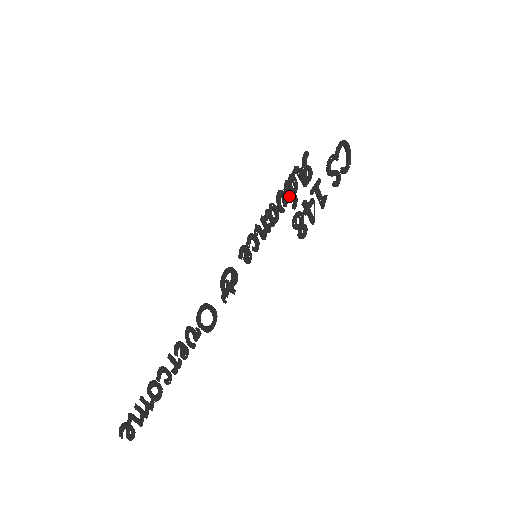
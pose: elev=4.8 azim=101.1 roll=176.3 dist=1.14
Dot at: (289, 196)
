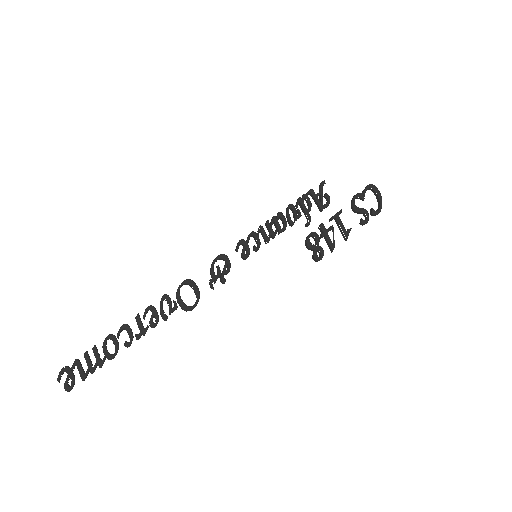
Dot at: occluded
